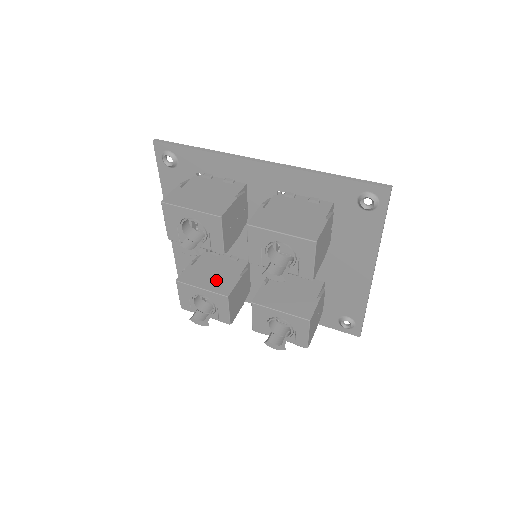
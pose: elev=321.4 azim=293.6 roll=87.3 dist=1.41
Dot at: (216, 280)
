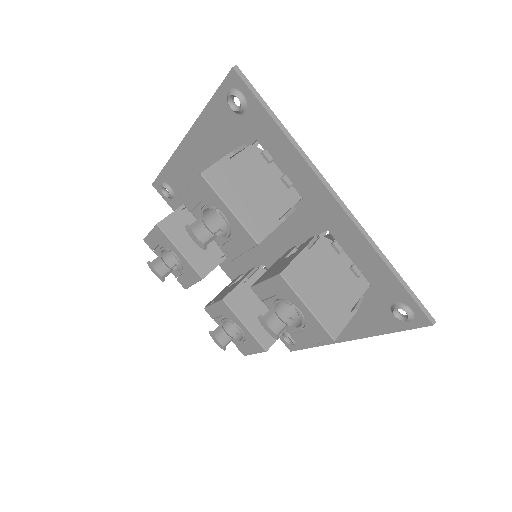
Dot at: (200, 248)
